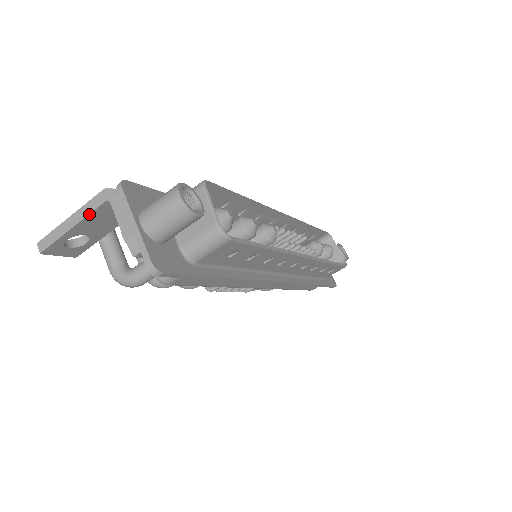
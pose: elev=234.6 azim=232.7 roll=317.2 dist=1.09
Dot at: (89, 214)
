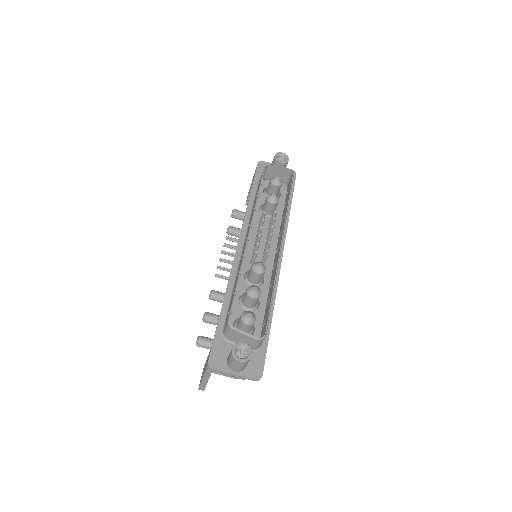
Dot at: occluded
